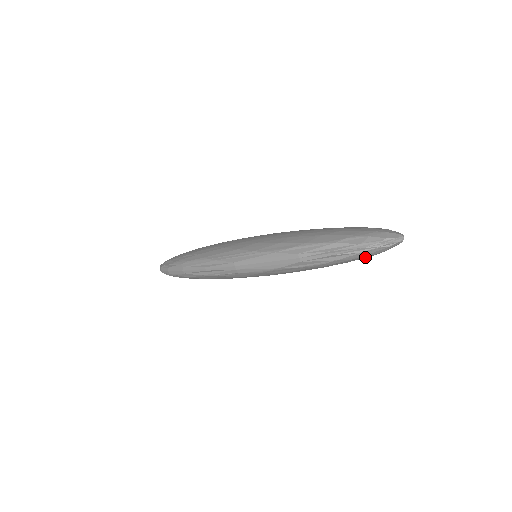
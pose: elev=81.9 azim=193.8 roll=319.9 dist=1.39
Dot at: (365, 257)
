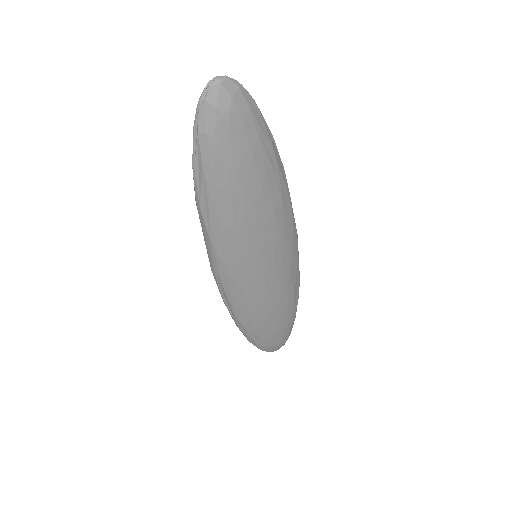
Dot at: (219, 137)
